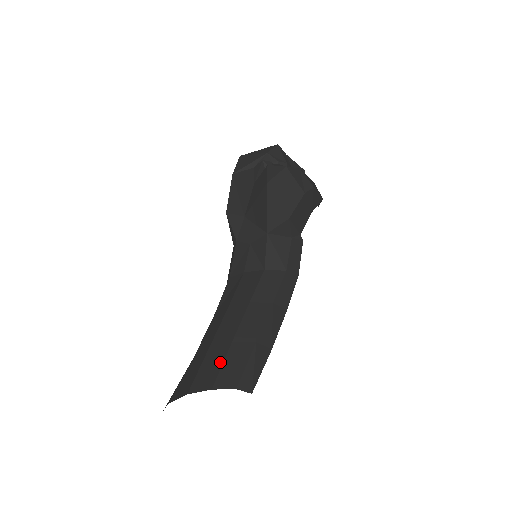
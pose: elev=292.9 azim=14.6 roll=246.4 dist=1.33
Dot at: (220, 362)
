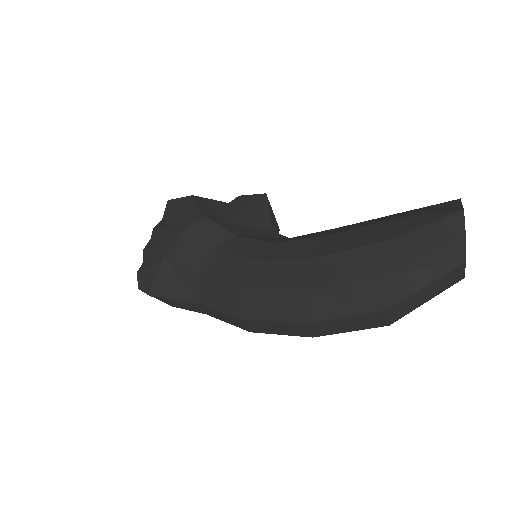
Dot at: occluded
